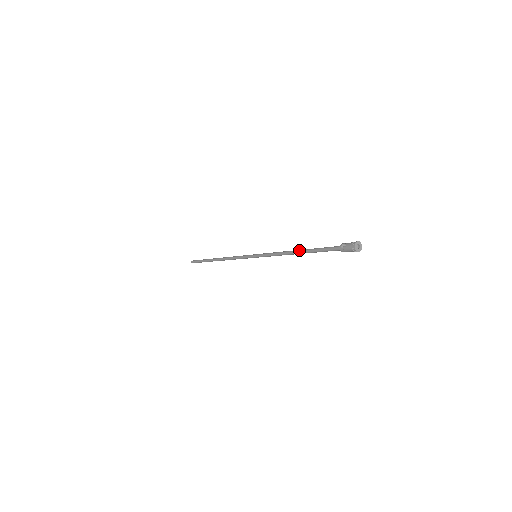
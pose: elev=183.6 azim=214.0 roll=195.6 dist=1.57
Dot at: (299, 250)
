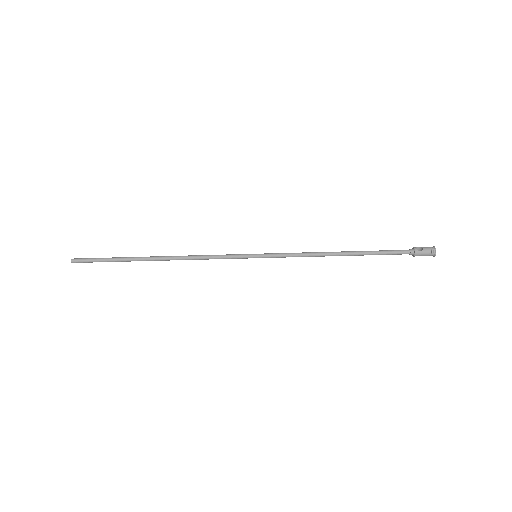
Dot at: (346, 251)
